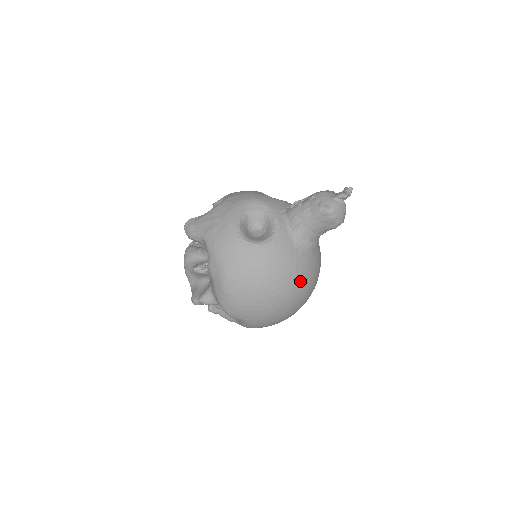
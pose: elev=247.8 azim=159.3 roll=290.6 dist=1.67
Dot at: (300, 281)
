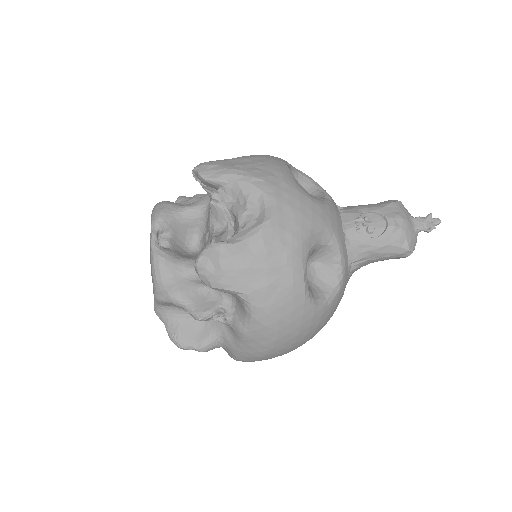
Dot at: occluded
